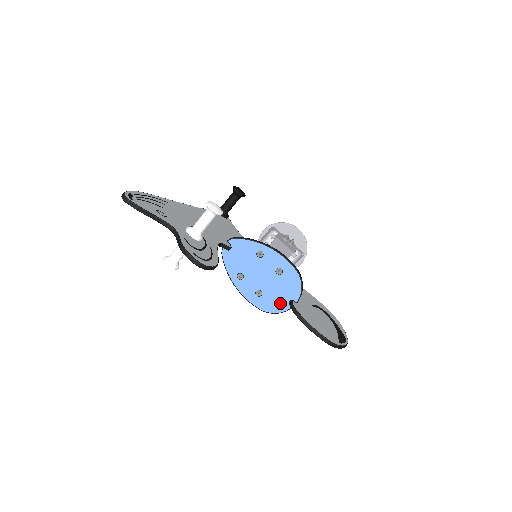
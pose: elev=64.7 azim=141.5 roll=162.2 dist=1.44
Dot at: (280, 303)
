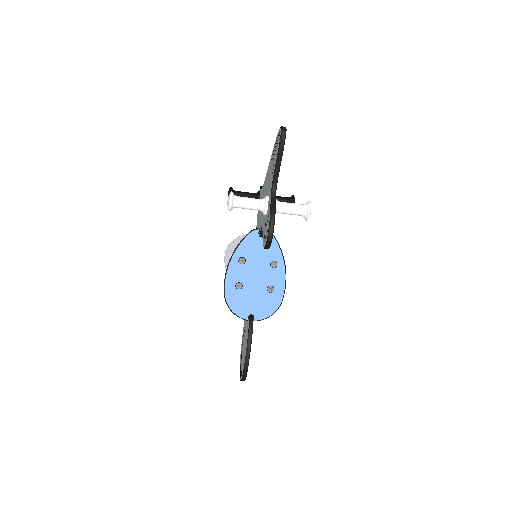
Dot at: (244, 308)
